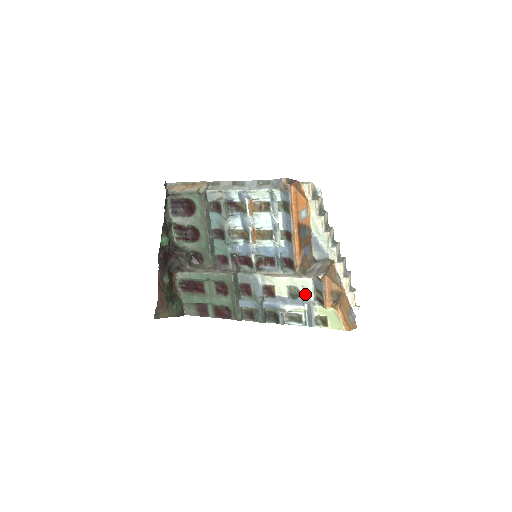
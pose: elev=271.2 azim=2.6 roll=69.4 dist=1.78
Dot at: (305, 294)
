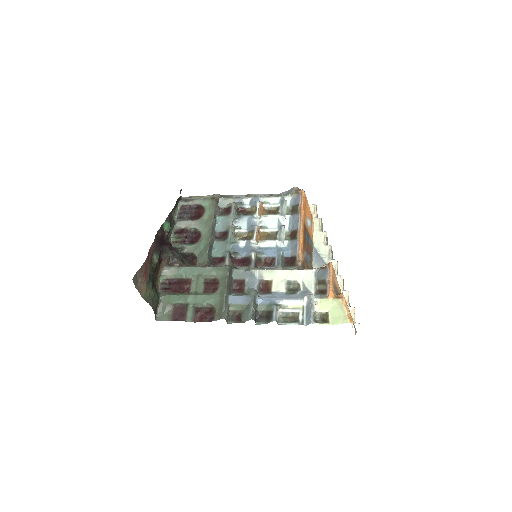
Dot at: (305, 289)
